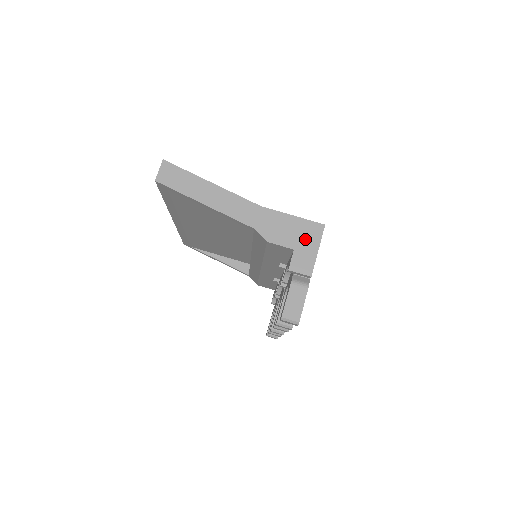
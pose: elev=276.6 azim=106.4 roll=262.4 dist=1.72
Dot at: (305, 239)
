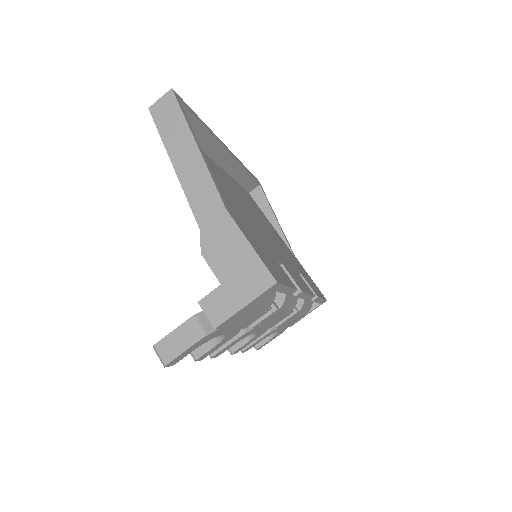
Dot at: (242, 282)
